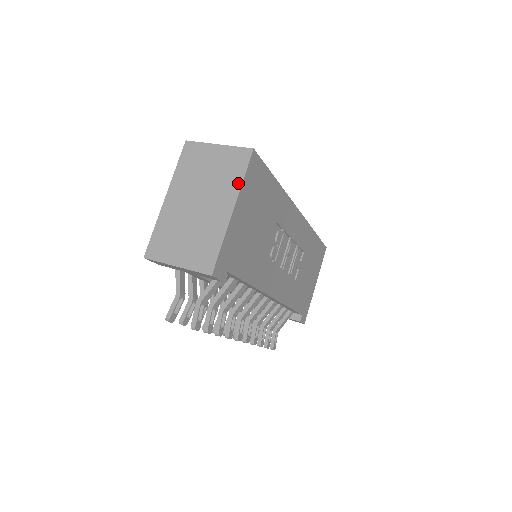
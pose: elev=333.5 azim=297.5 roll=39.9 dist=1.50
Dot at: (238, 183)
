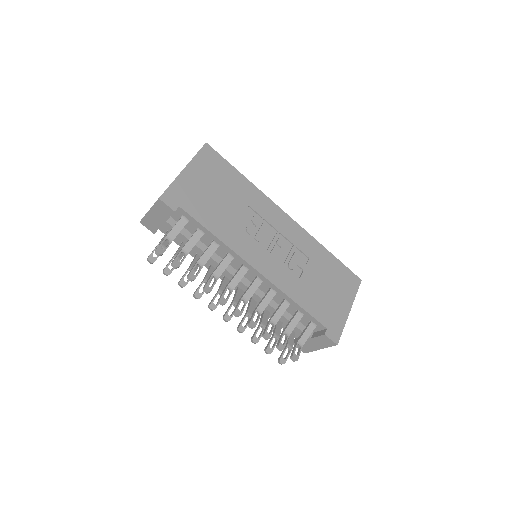
Dot at: (192, 158)
